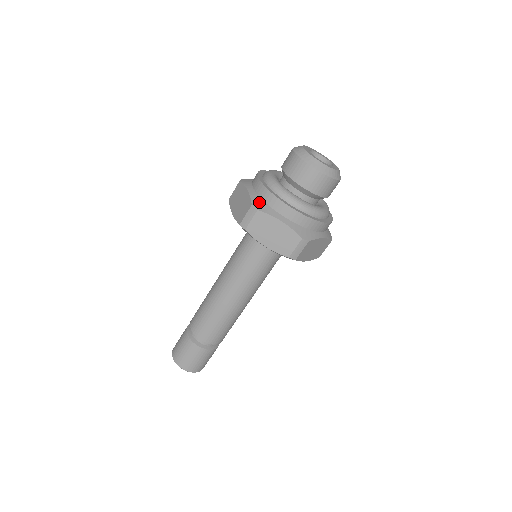
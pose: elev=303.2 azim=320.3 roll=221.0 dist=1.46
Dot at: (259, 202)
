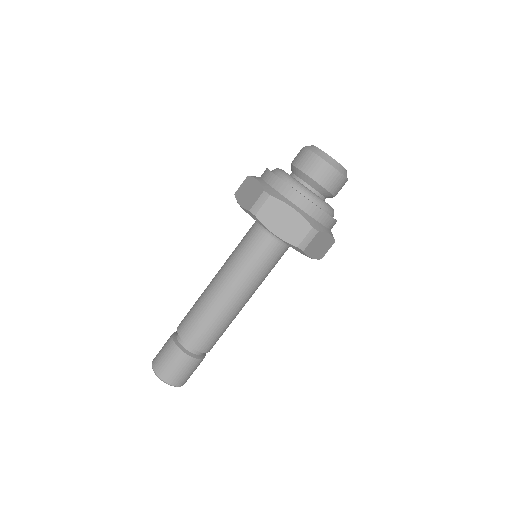
Dot at: occluded
